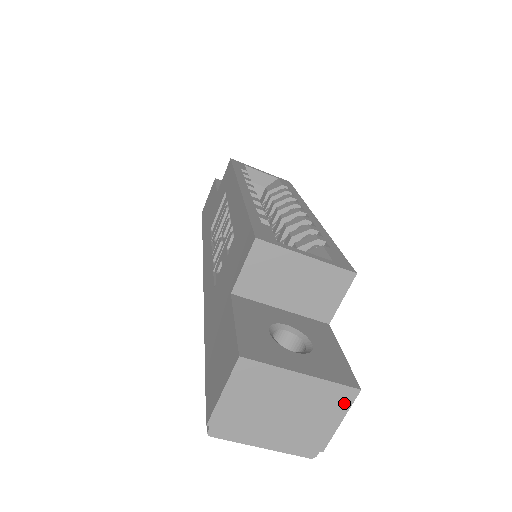
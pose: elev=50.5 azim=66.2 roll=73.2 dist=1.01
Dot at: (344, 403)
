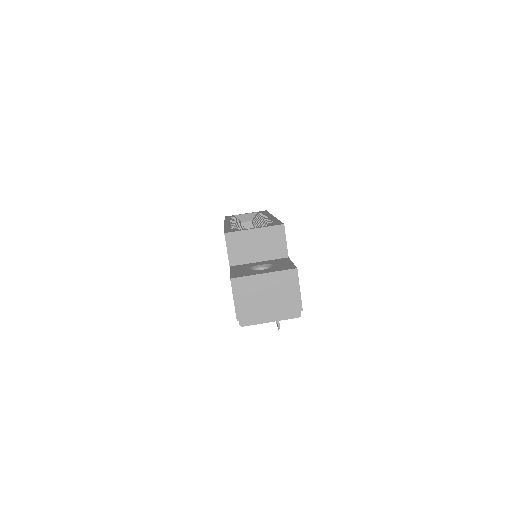
Dot at: (294, 279)
